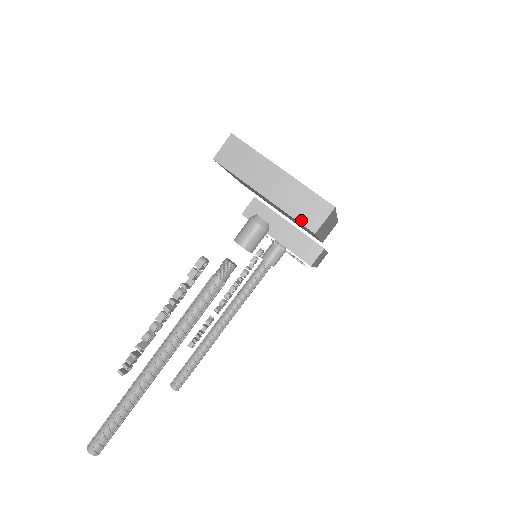
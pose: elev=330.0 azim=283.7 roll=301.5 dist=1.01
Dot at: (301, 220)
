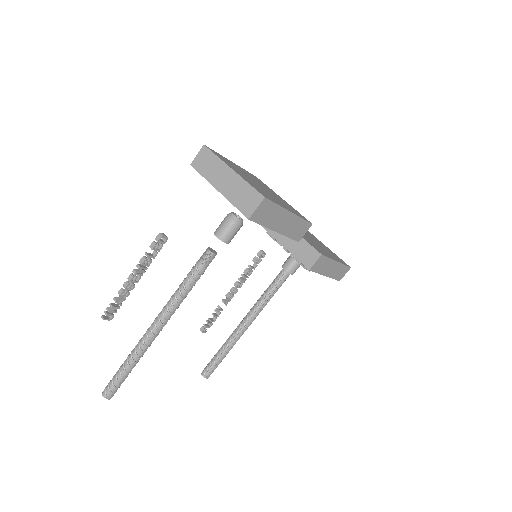
Dot at: (240, 209)
